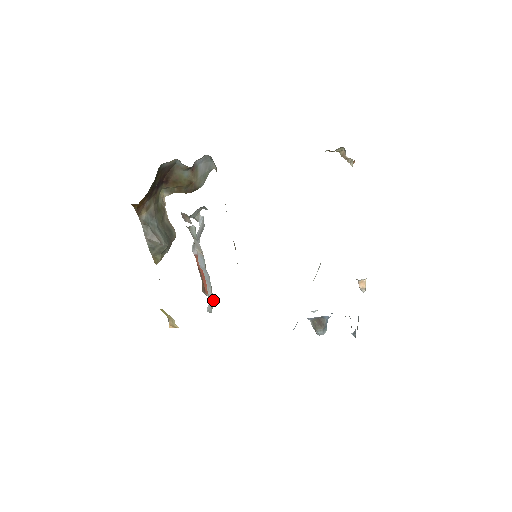
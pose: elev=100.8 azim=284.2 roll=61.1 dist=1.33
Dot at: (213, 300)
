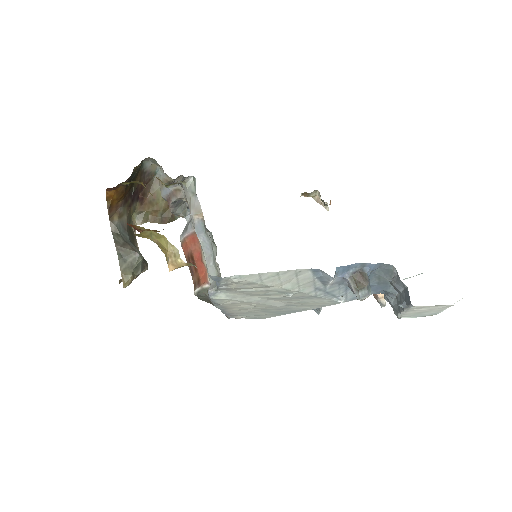
Dot at: (217, 275)
